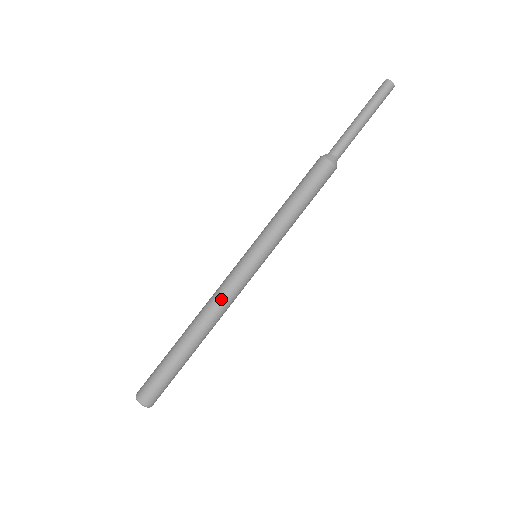
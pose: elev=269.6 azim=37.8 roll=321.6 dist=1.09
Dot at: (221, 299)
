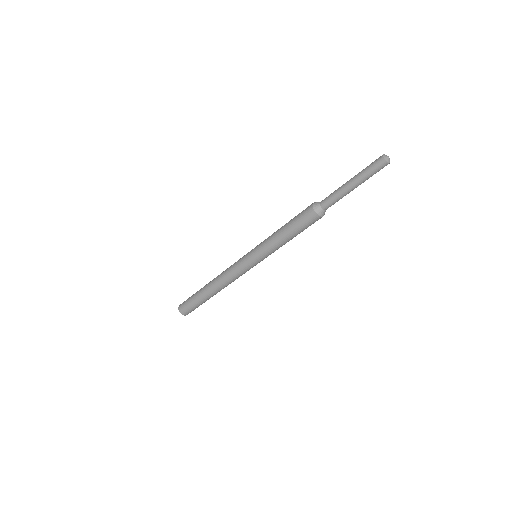
Dot at: (229, 278)
